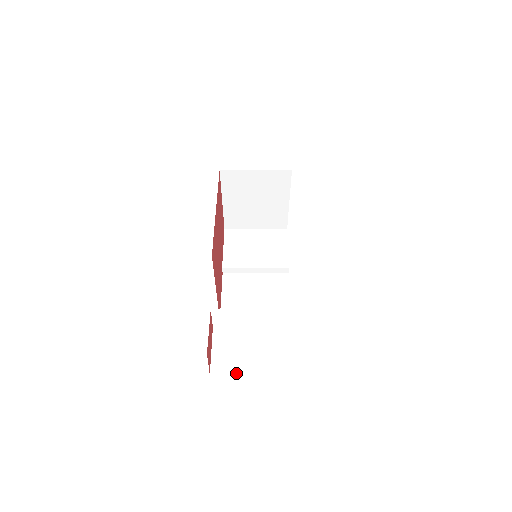
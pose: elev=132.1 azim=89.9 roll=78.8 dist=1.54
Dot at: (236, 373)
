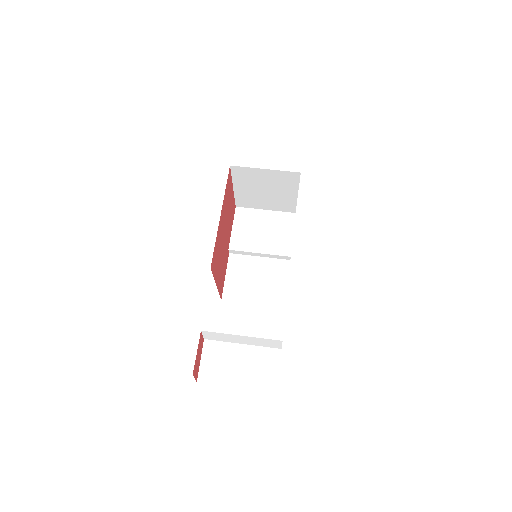
Dot at: (218, 384)
